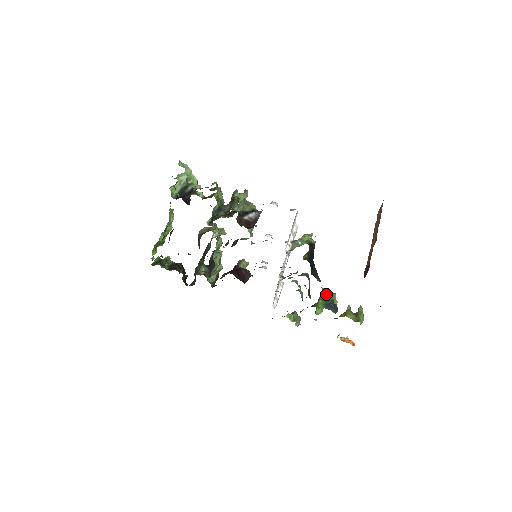
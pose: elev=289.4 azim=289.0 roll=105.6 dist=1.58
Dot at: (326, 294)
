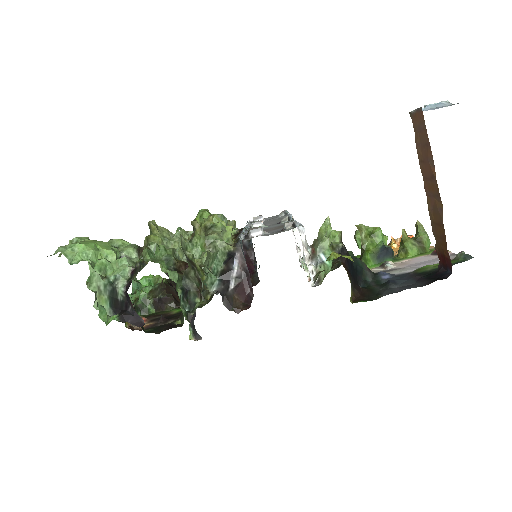
Dot at: (368, 236)
